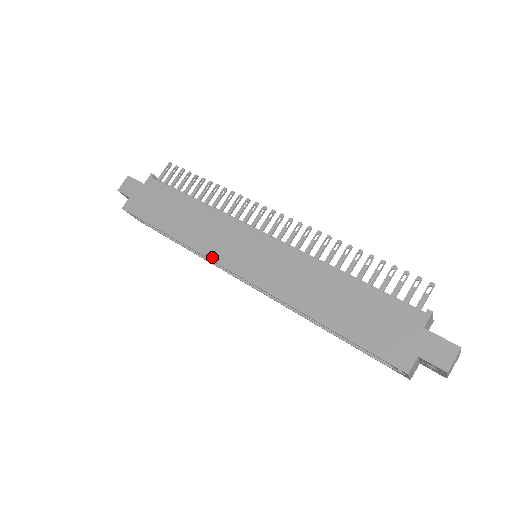
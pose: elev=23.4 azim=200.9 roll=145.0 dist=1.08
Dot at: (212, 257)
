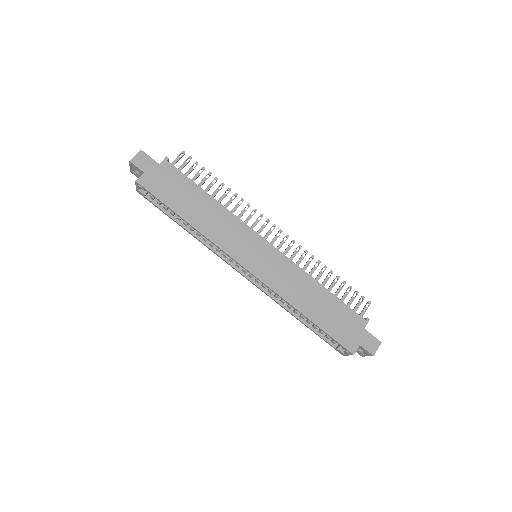
Dot at: (227, 251)
